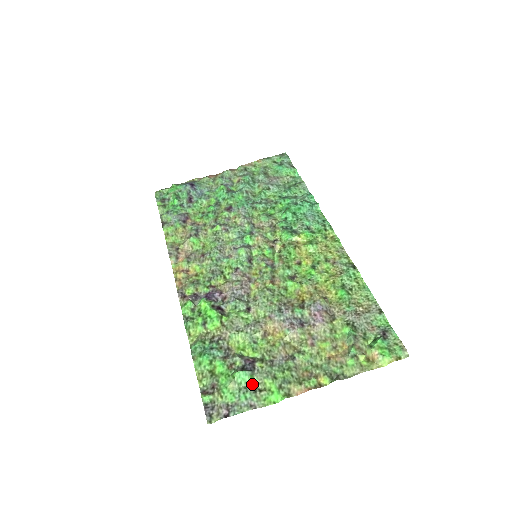
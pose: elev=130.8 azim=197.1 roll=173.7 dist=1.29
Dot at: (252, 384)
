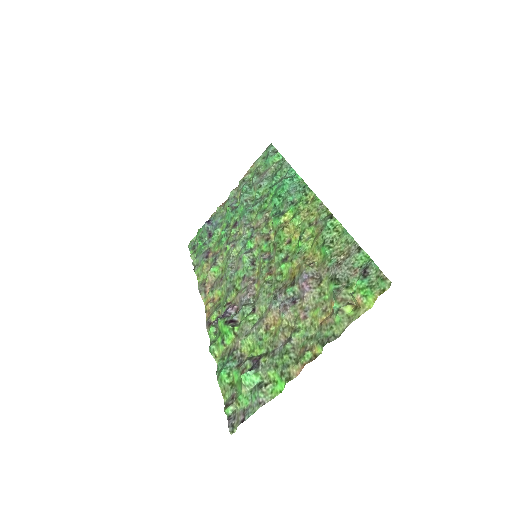
Dot at: (260, 381)
